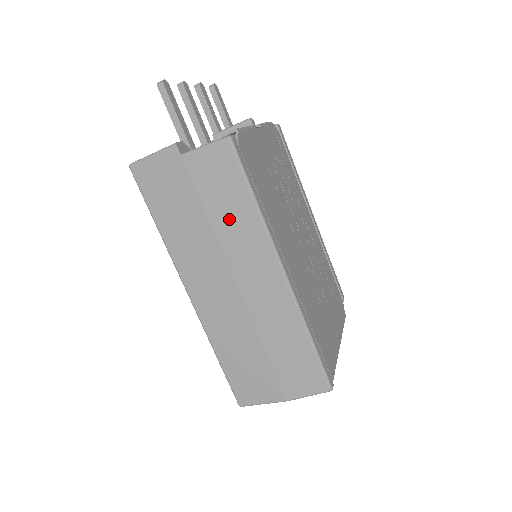
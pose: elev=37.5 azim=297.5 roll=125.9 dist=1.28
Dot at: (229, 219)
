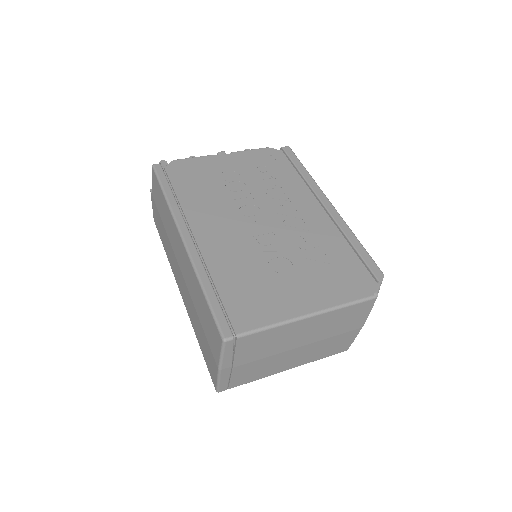
Dot at: (166, 219)
